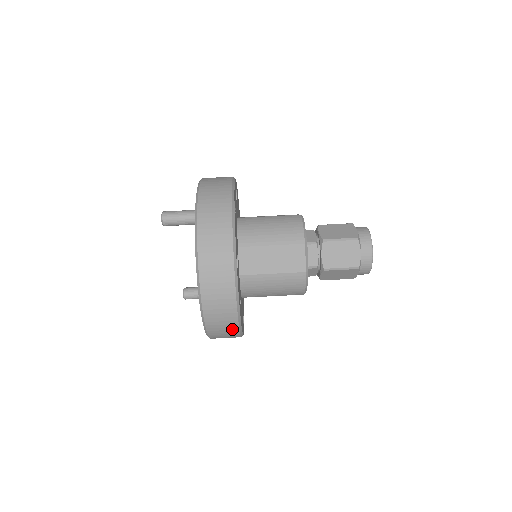
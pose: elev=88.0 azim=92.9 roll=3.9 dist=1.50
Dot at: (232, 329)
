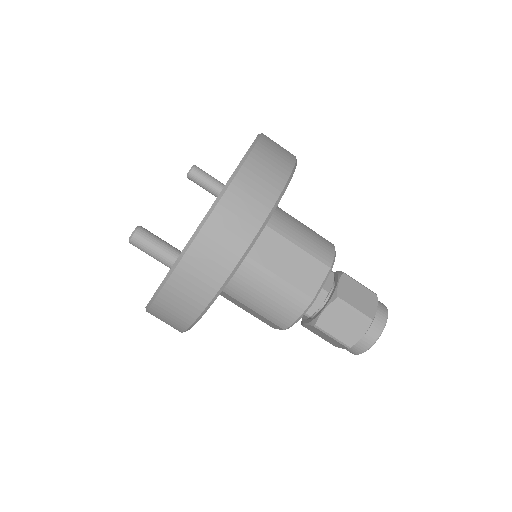
Dot at: occluded
